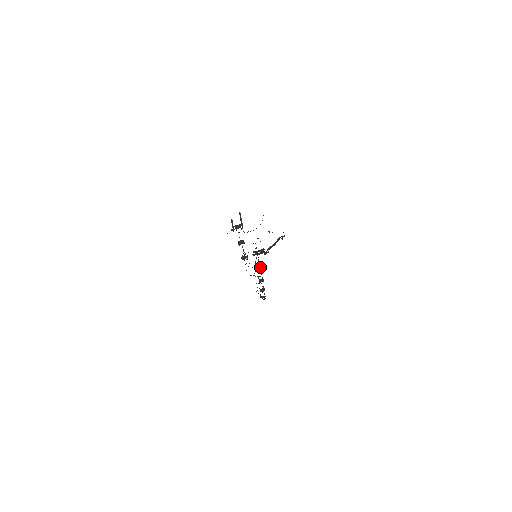
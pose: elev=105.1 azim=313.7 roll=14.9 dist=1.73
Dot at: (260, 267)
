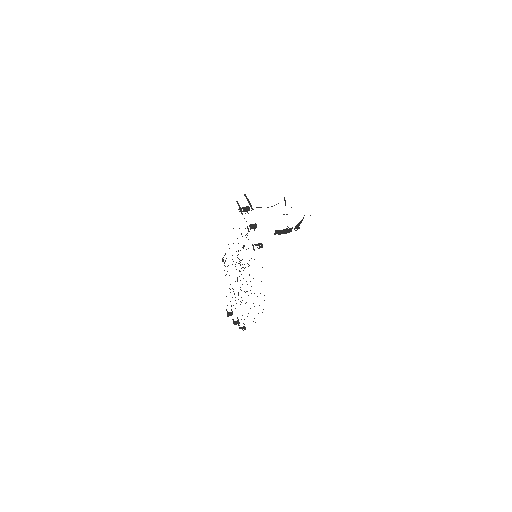
Dot at: occluded
